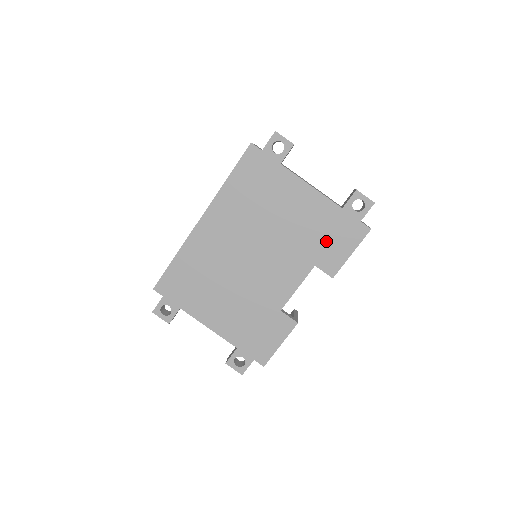
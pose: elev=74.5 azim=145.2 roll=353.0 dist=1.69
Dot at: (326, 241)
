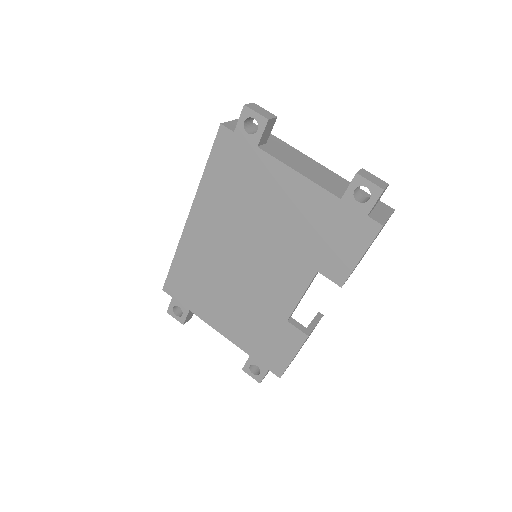
Dot at: (326, 242)
